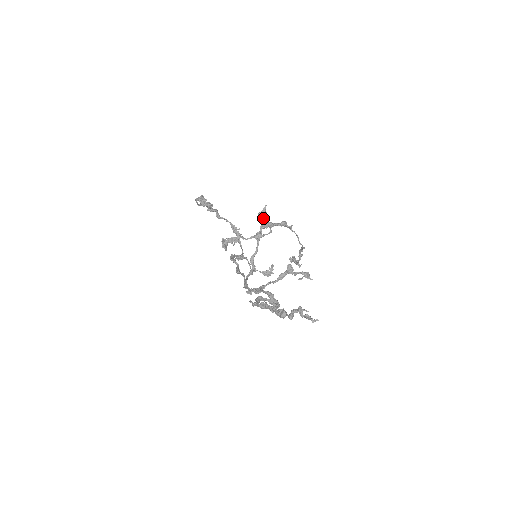
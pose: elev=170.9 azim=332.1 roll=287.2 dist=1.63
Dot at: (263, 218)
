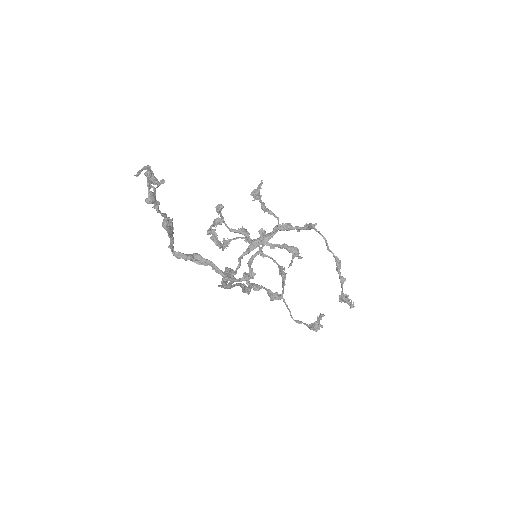
Dot at: (255, 194)
